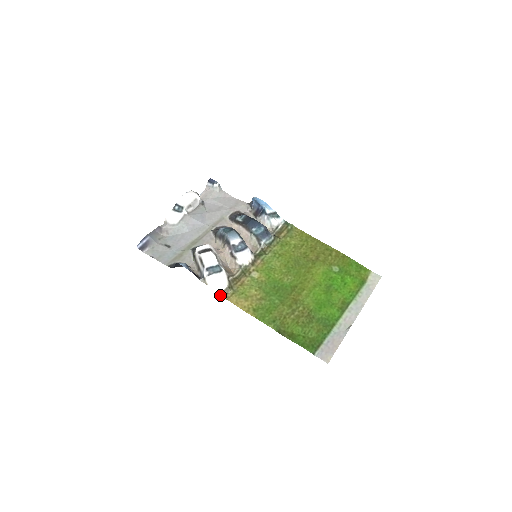
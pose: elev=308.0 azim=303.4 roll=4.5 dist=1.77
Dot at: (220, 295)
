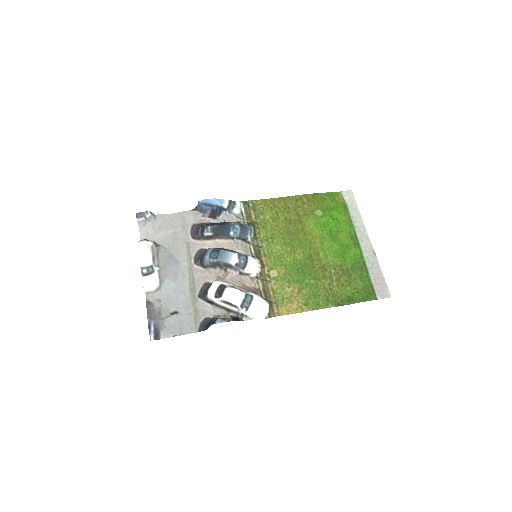
Dot at: (270, 317)
